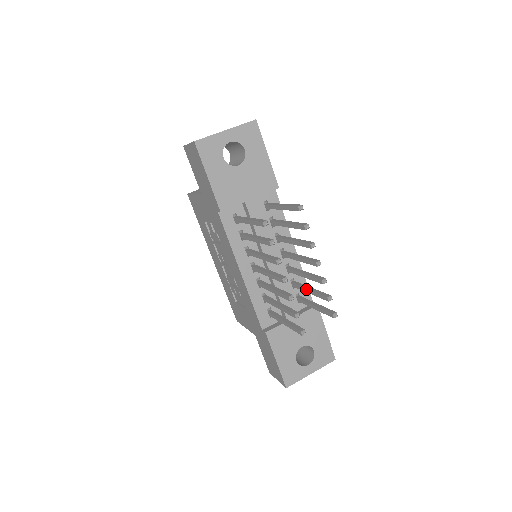
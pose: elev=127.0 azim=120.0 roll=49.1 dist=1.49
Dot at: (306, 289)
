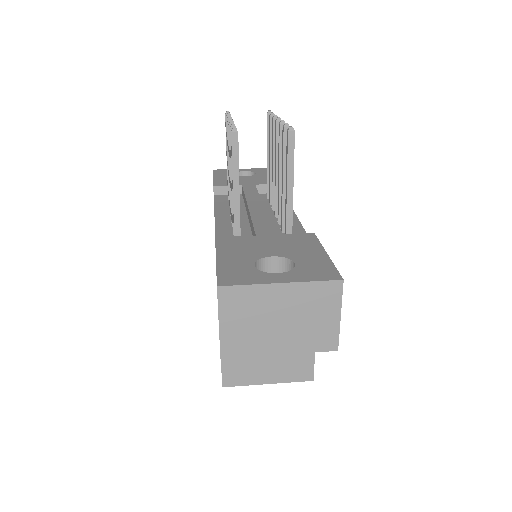
Dot at: occluded
